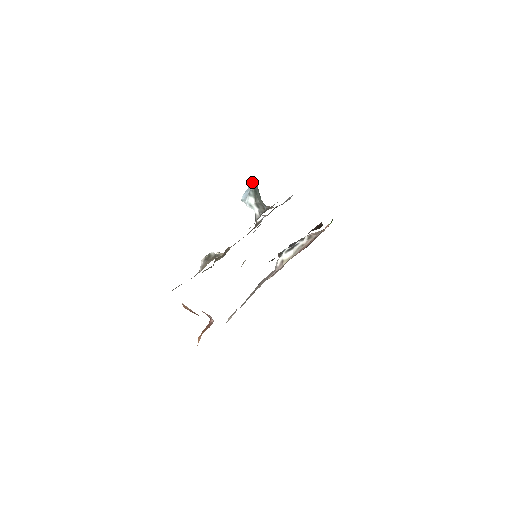
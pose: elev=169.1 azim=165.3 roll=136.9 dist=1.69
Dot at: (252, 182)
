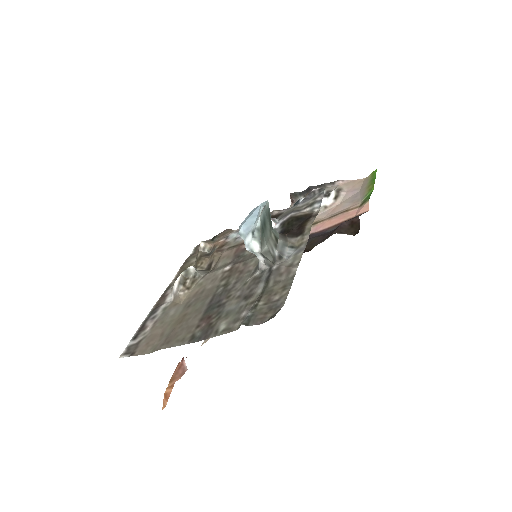
Dot at: (260, 209)
